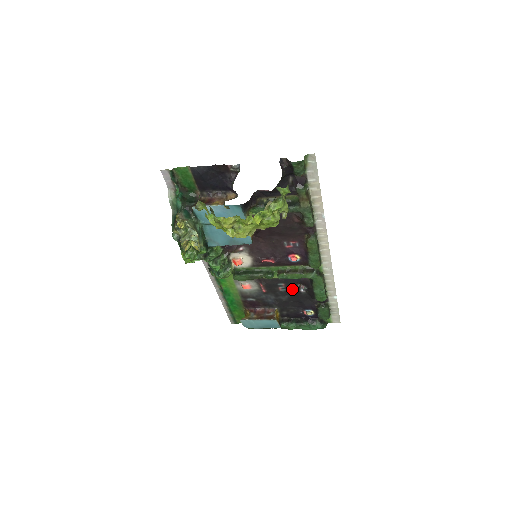
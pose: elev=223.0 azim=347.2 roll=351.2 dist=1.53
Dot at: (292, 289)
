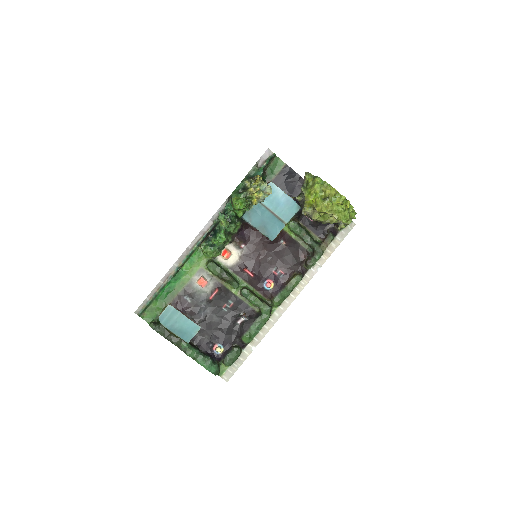
Dot at: (232, 314)
